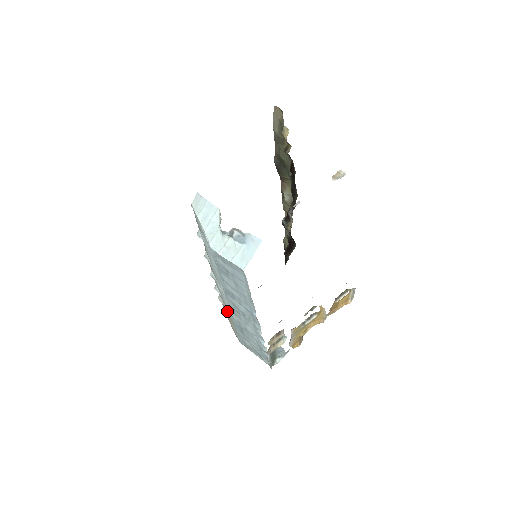
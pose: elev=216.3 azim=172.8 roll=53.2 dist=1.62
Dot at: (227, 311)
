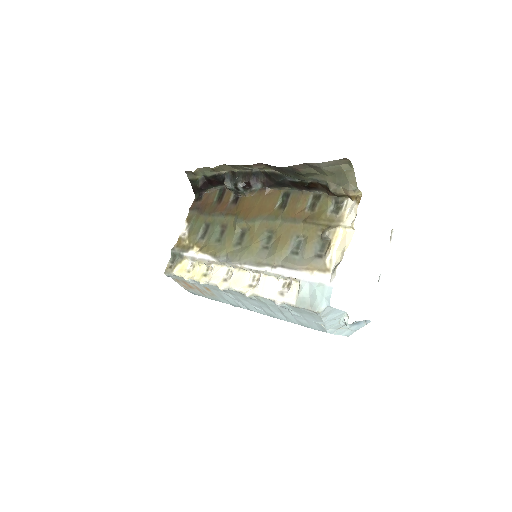
Dot at: (207, 292)
